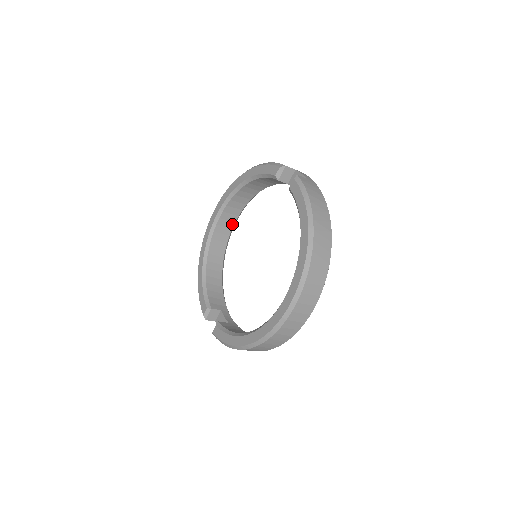
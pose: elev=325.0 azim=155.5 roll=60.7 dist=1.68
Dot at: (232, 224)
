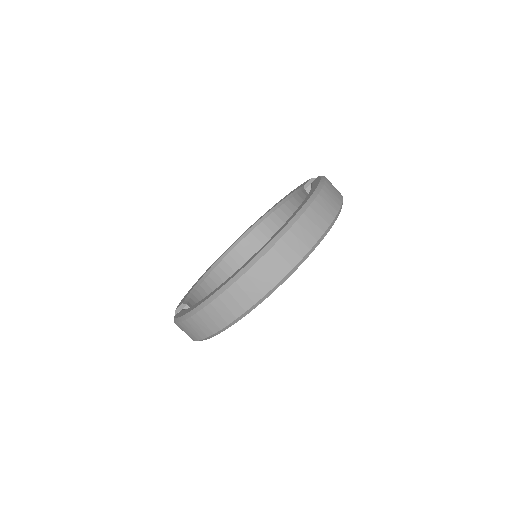
Dot at: (249, 257)
